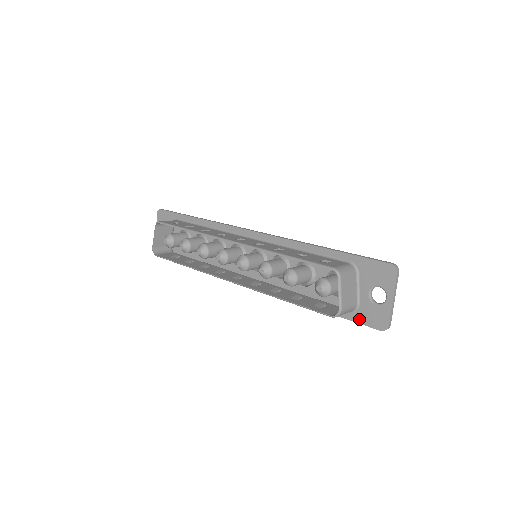
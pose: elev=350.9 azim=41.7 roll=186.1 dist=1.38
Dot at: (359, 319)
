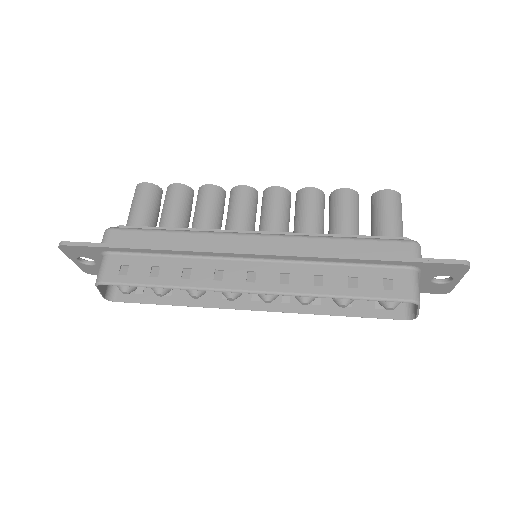
Dot at: occluded
